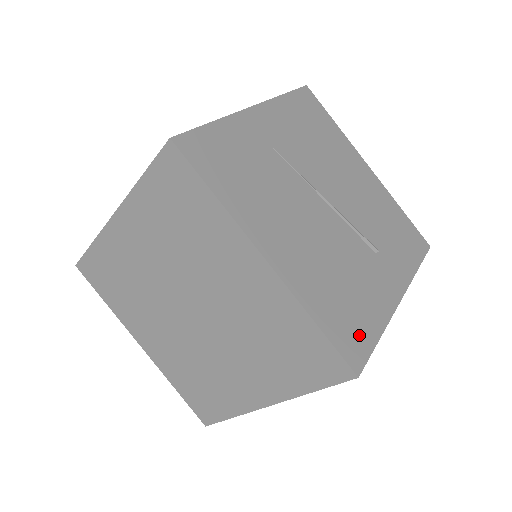
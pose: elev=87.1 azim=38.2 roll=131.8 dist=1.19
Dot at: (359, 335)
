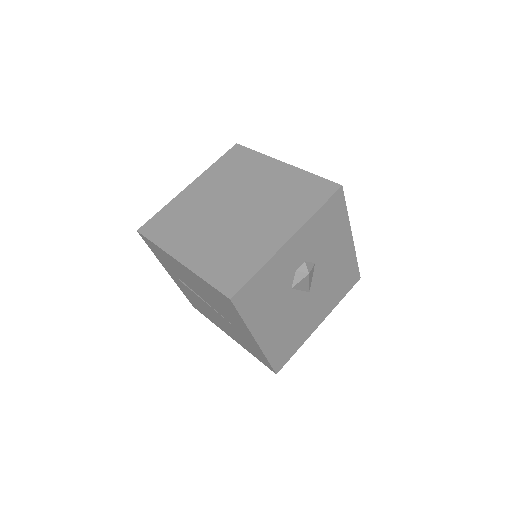
Dot at: occluded
